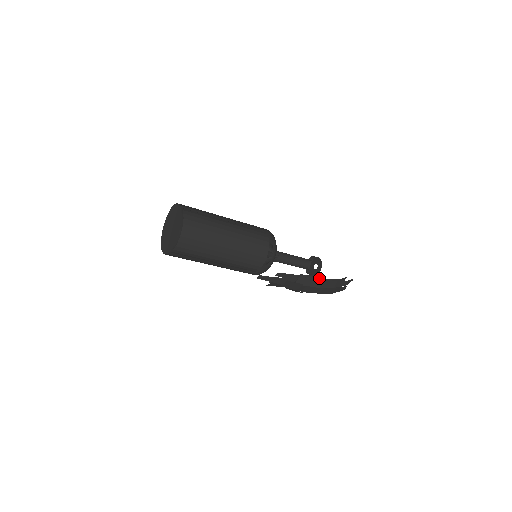
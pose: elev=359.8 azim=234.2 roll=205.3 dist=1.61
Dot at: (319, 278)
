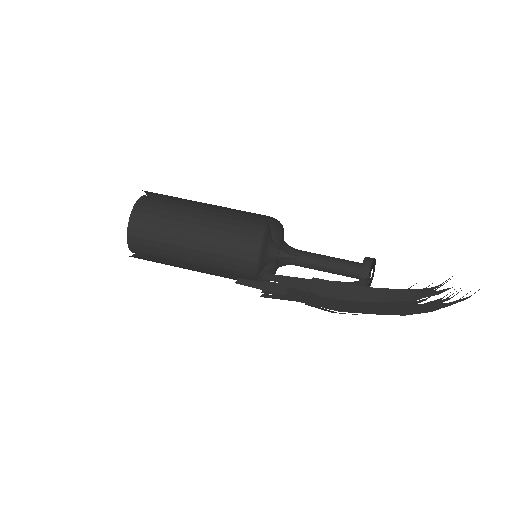
Dot at: occluded
